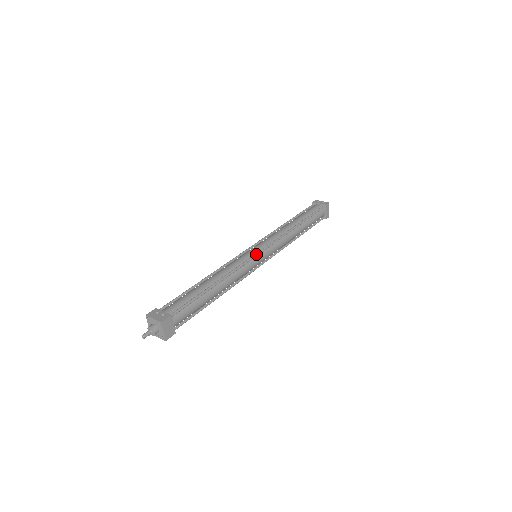
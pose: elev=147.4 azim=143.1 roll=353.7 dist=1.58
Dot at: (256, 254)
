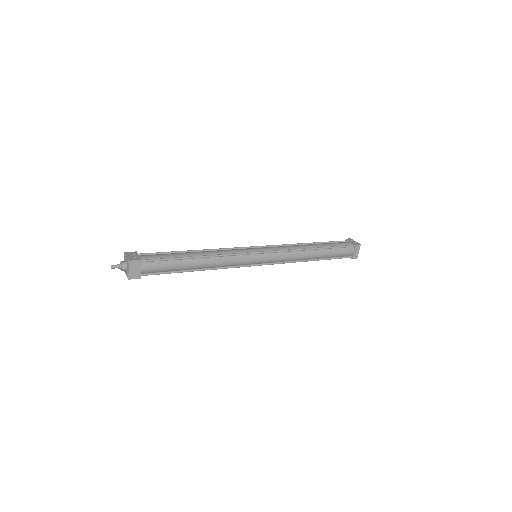
Dot at: (253, 252)
